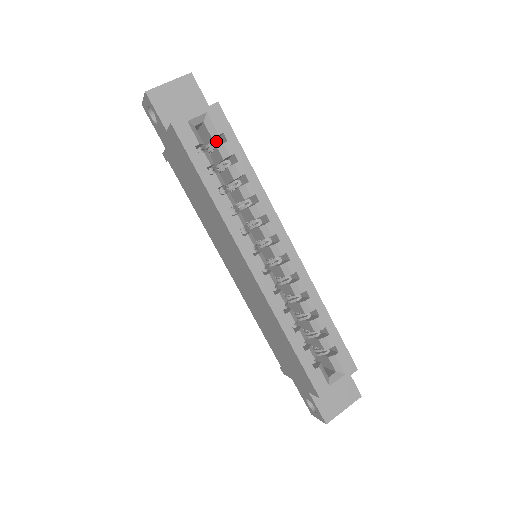
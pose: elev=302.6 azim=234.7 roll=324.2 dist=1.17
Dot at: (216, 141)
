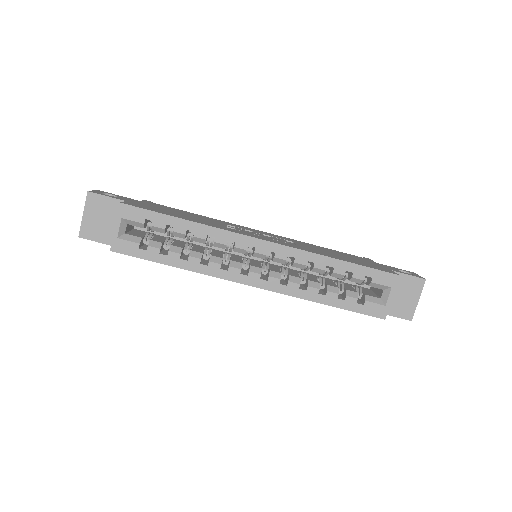
Dot at: (148, 225)
